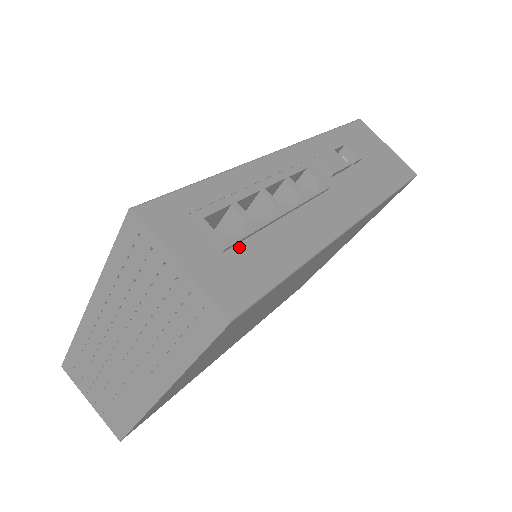
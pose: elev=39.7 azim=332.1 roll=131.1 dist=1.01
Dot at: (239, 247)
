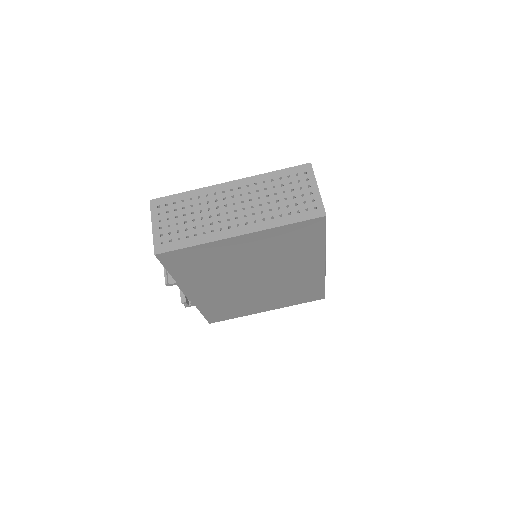
Dot at: occluded
